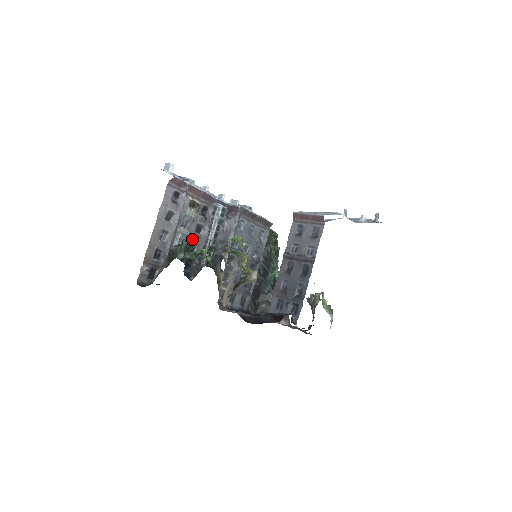
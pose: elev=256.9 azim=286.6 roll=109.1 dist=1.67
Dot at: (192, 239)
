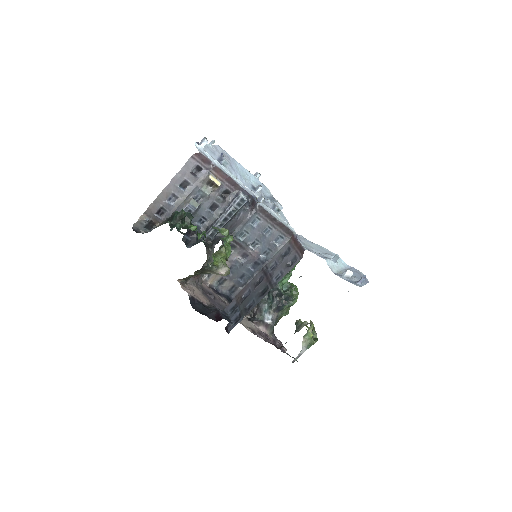
Dot at: (203, 213)
